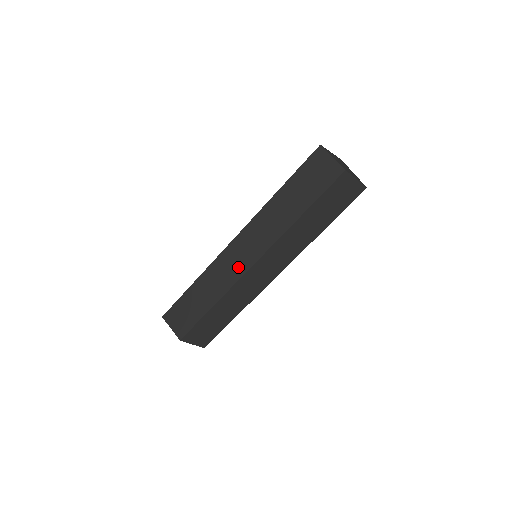
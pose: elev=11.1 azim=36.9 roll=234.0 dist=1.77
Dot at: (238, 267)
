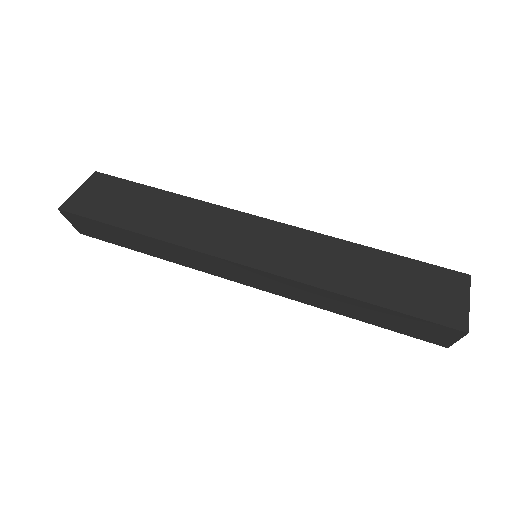
Dot at: (223, 273)
